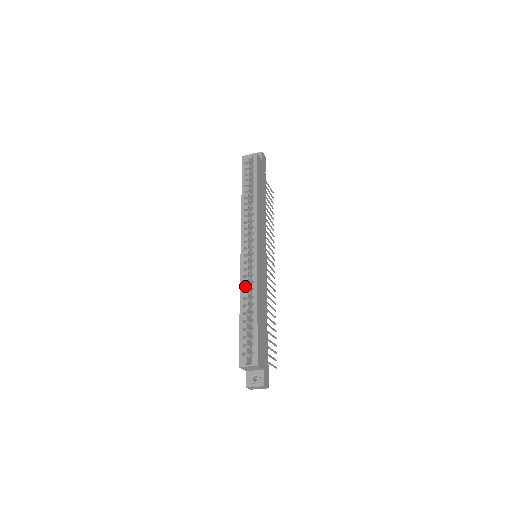
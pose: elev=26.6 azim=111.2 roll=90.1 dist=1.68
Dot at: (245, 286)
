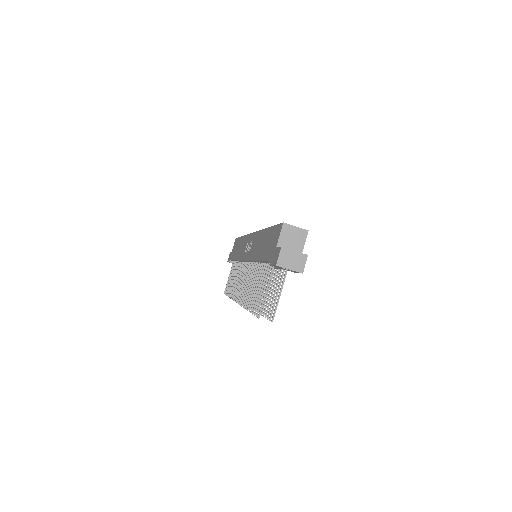
Dot at: occluded
